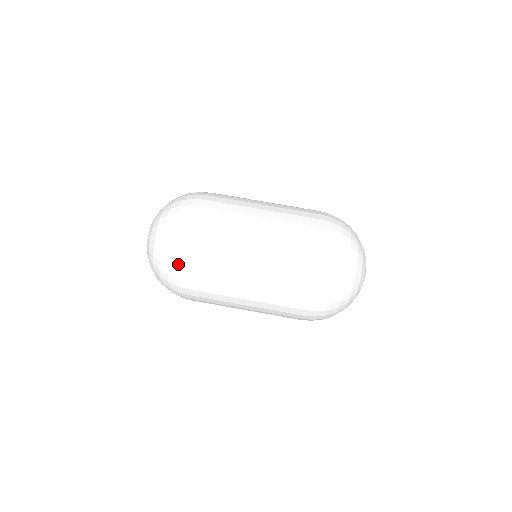
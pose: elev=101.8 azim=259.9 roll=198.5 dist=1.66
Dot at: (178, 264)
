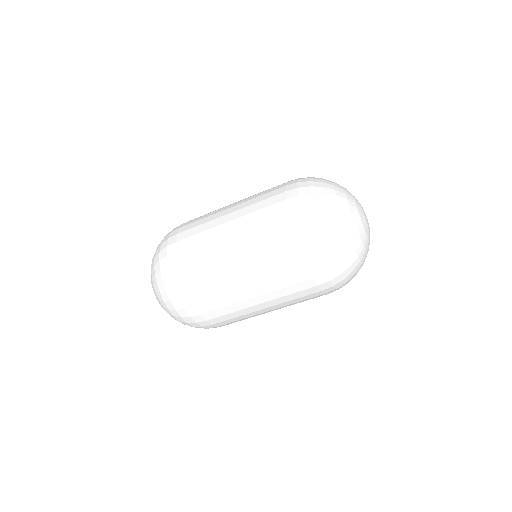
Dot at: occluded
